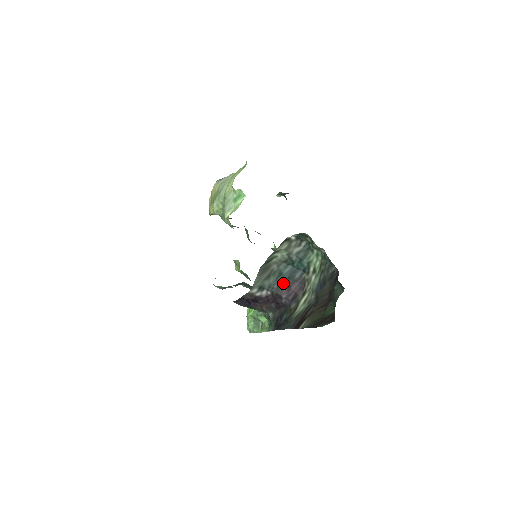
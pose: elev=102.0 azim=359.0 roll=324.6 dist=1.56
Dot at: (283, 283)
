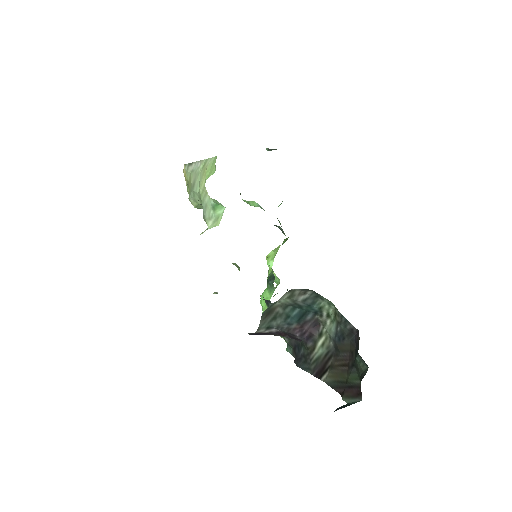
Dot at: (293, 324)
